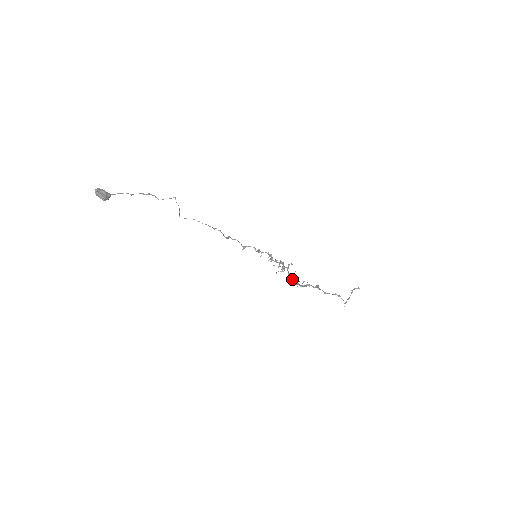
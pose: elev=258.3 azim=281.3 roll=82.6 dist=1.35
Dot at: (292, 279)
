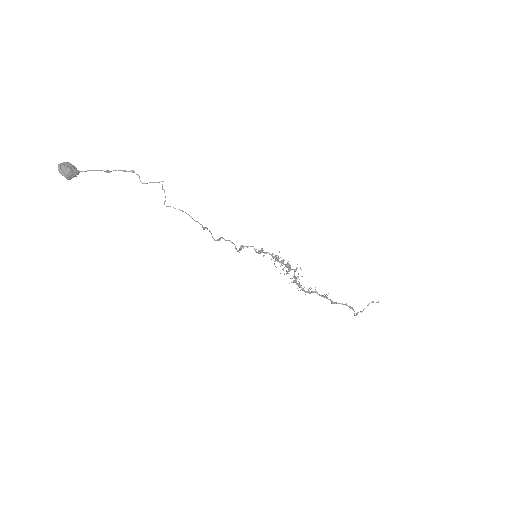
Dot at: (297, 283)
